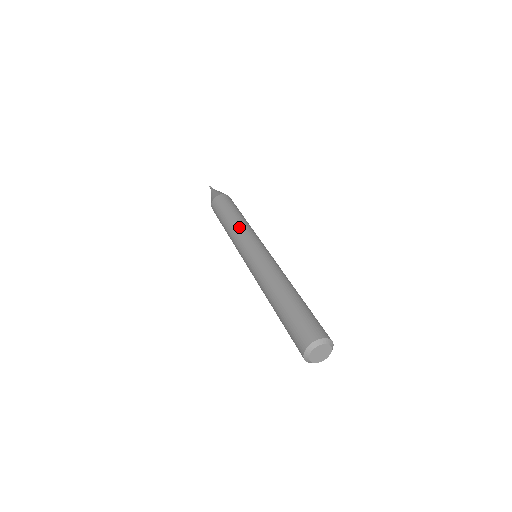
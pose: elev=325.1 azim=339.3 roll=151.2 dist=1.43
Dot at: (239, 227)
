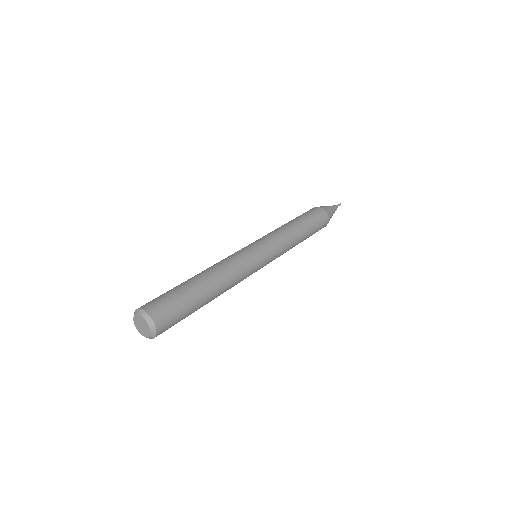
Dot at: occluded
